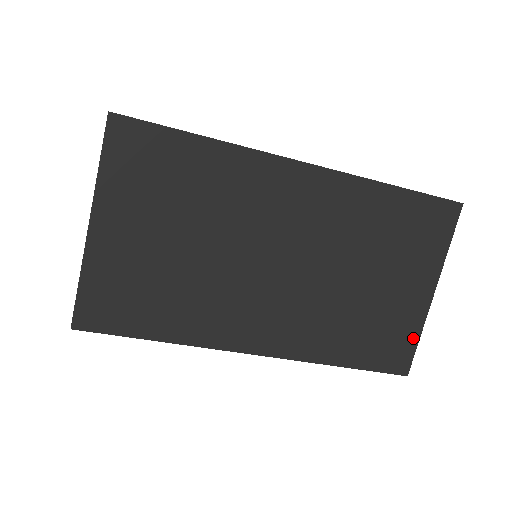
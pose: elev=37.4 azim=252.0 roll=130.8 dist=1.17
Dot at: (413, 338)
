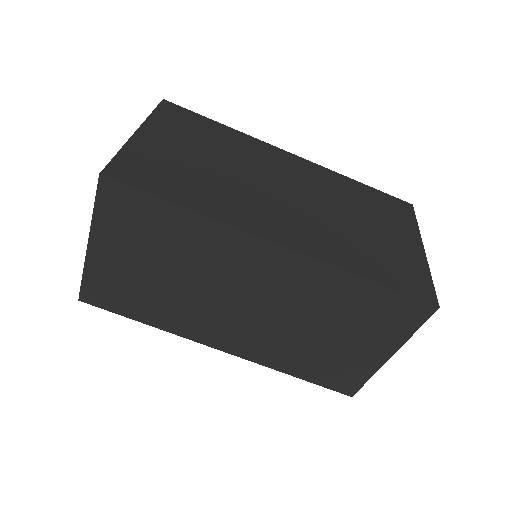
Dot at: (425, 276)
